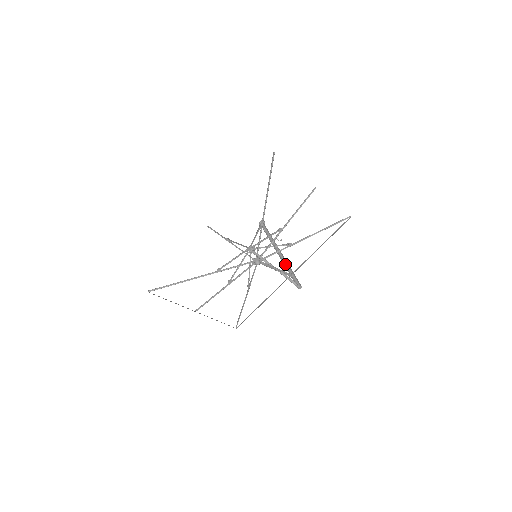
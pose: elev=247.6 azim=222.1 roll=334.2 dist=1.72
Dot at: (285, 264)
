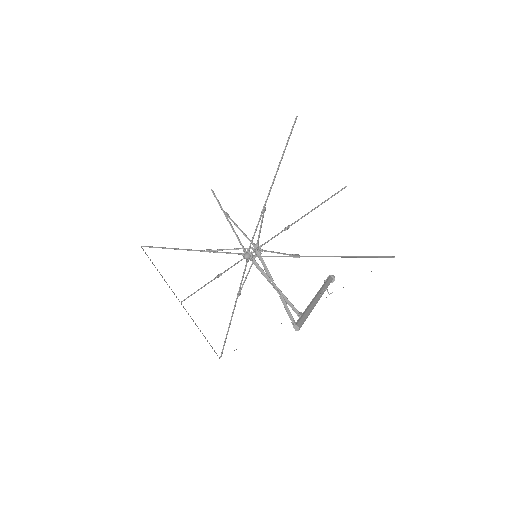
Dot at: (308, 307)
